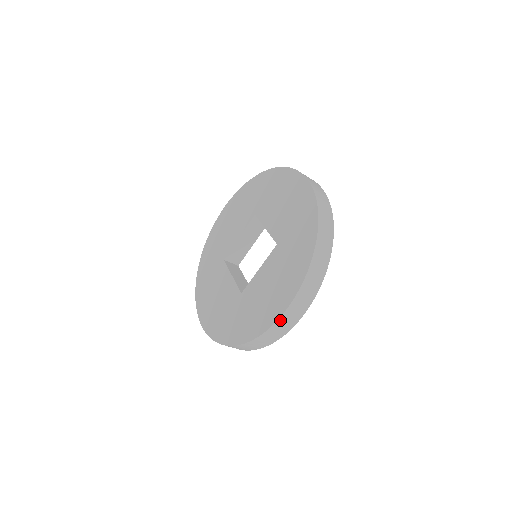
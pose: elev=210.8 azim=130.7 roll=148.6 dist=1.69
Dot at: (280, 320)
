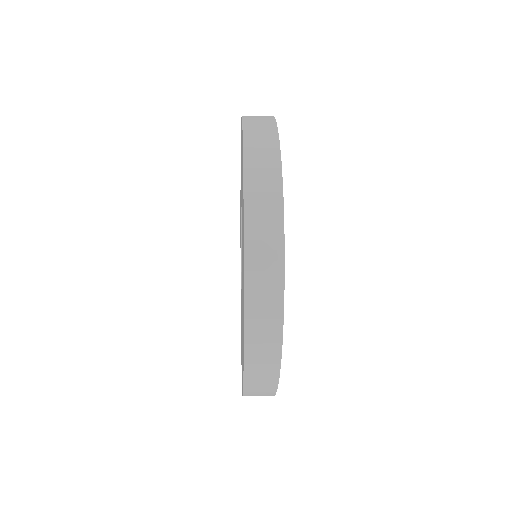
Dot at: (248, 353)
